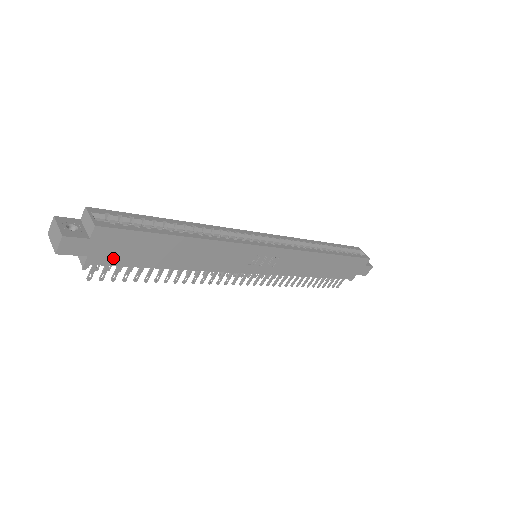
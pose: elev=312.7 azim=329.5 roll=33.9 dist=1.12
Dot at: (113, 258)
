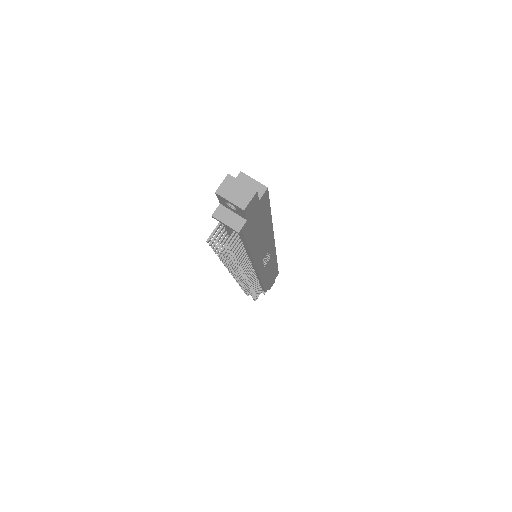
Dot at: (249, 228)
